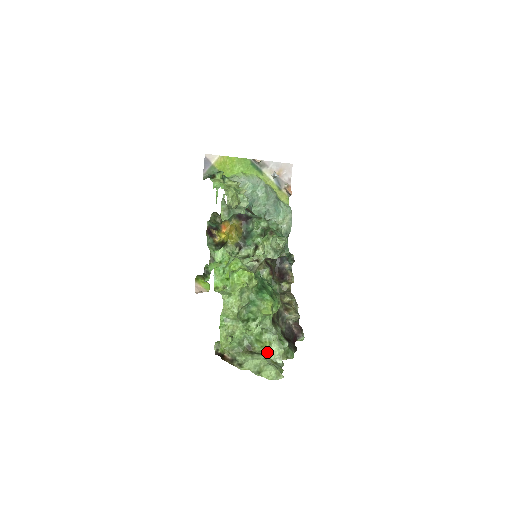
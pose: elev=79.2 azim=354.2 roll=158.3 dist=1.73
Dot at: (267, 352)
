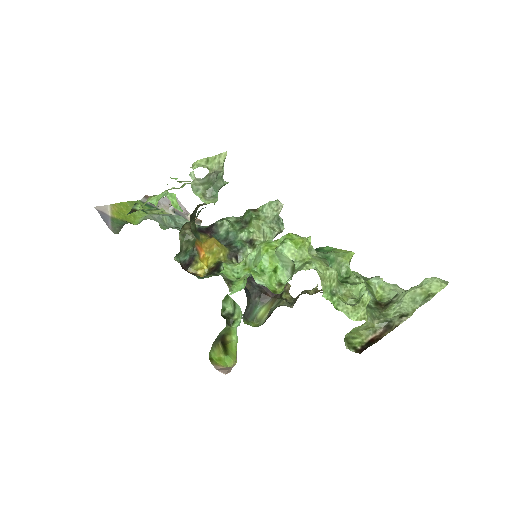
Dot at: (393, 295)
